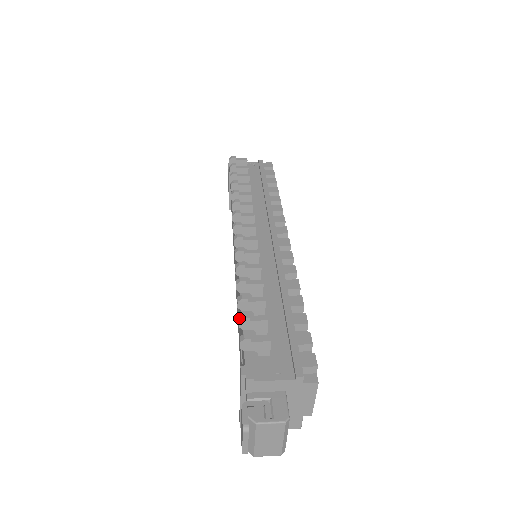
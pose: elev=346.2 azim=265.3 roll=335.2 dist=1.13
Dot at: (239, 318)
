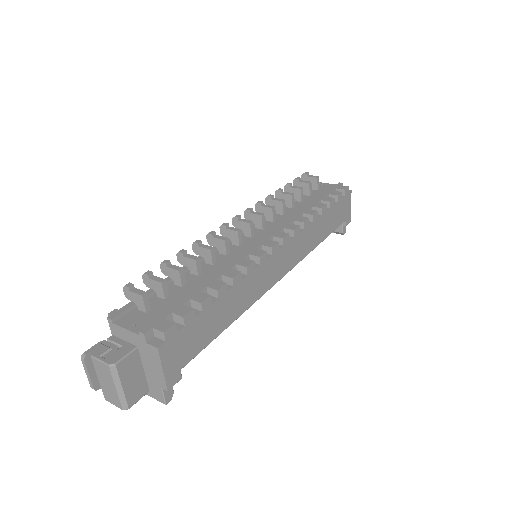
Dot at: (144, 274)
